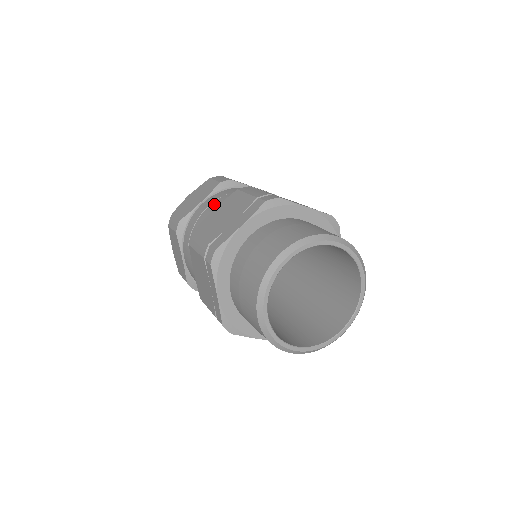
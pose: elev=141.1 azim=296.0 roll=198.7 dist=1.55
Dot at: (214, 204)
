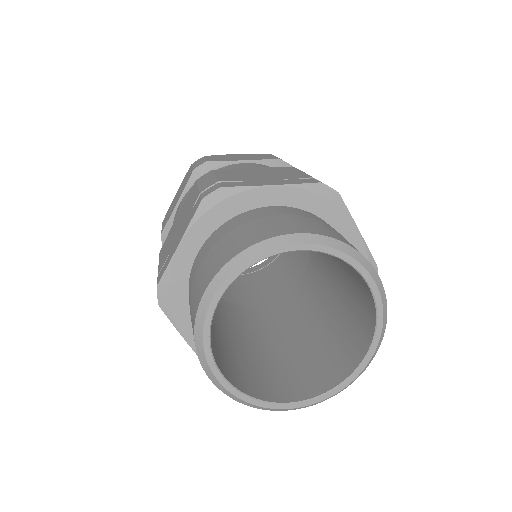
Dot at: (181, 206)
